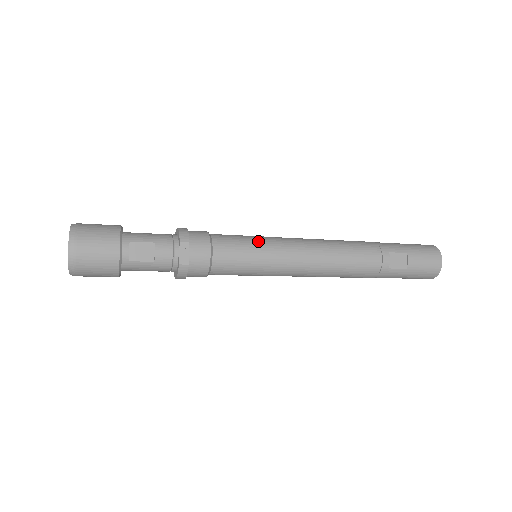
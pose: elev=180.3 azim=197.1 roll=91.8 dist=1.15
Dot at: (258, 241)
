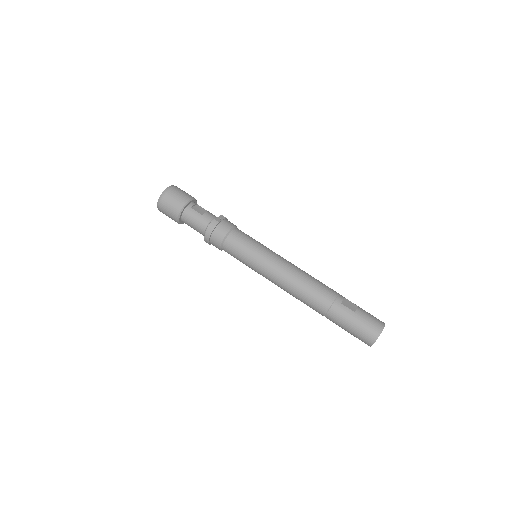
Dot at: (262, 244)
